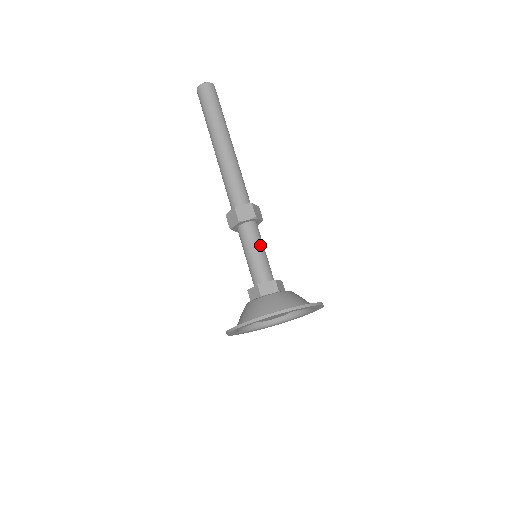
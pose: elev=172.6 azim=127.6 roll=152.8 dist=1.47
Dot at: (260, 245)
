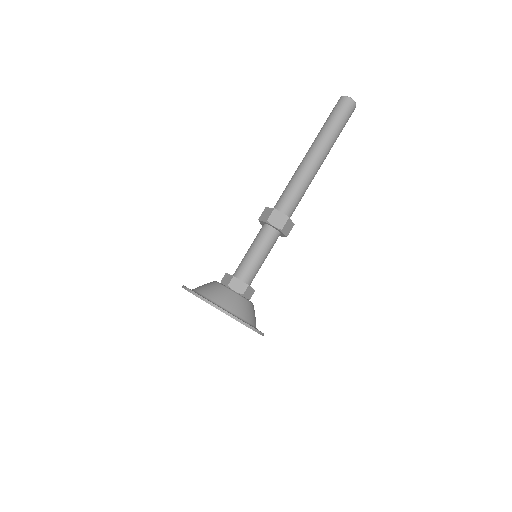
Dot at: occluded
